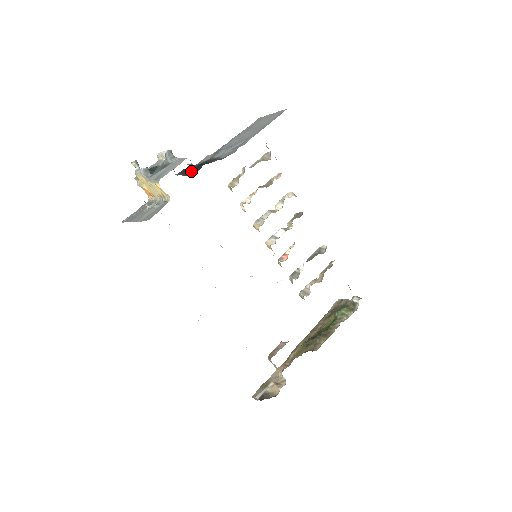
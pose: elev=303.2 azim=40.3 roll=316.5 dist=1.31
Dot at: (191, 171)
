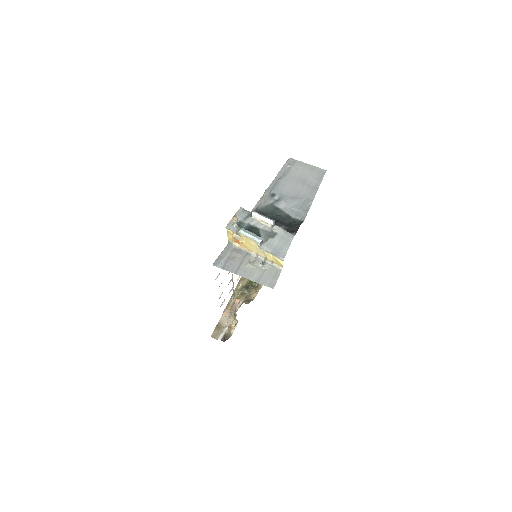
Dot at: occluded
